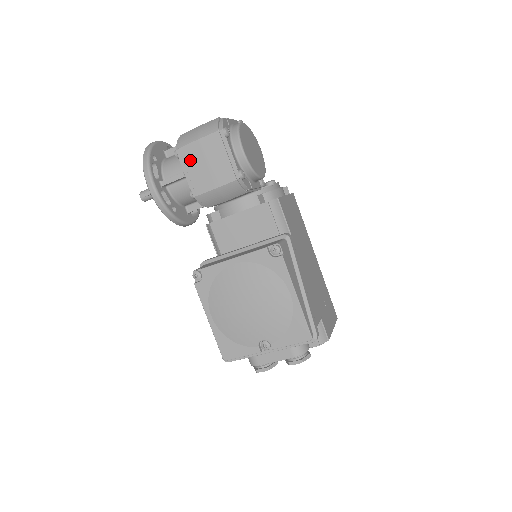
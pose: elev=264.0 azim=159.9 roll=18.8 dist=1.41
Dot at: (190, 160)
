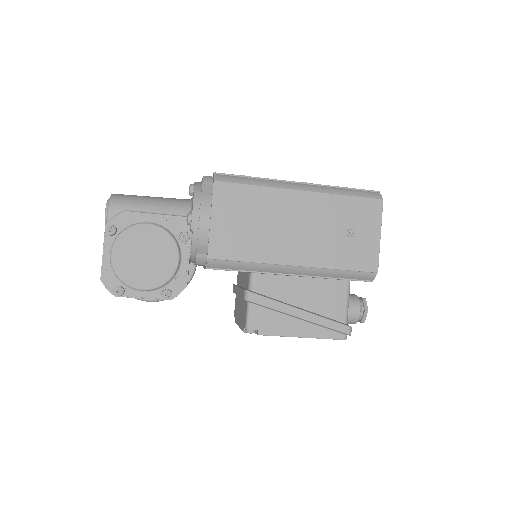
Dot at: occluded
